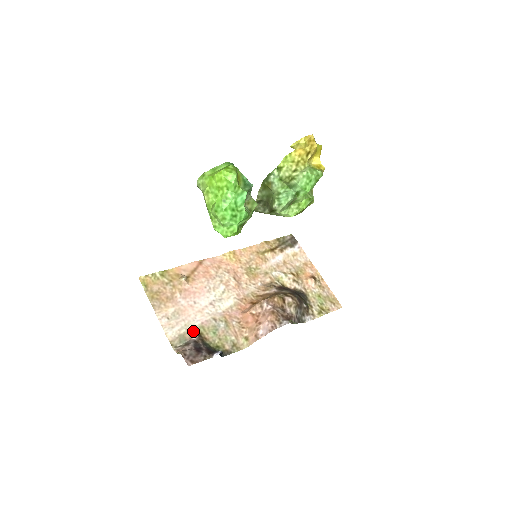
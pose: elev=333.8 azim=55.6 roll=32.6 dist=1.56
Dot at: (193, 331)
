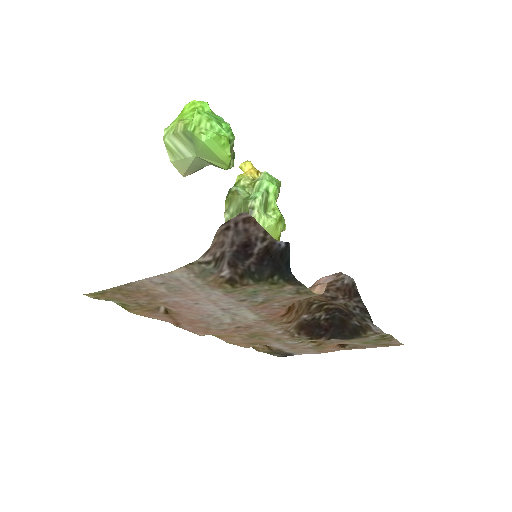
Dot at: (217, 285)
